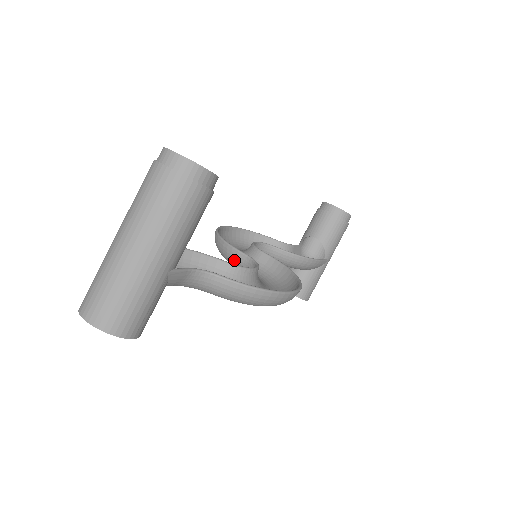
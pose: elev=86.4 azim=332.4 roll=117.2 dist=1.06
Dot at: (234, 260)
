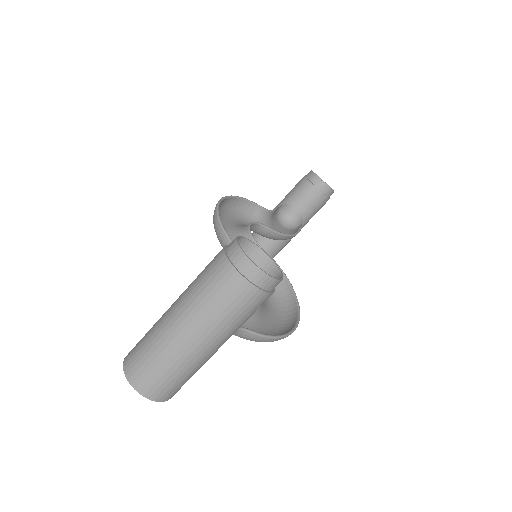
Dot at: occluded
